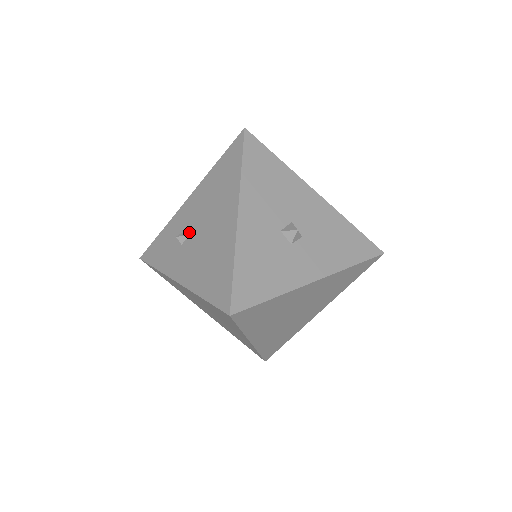
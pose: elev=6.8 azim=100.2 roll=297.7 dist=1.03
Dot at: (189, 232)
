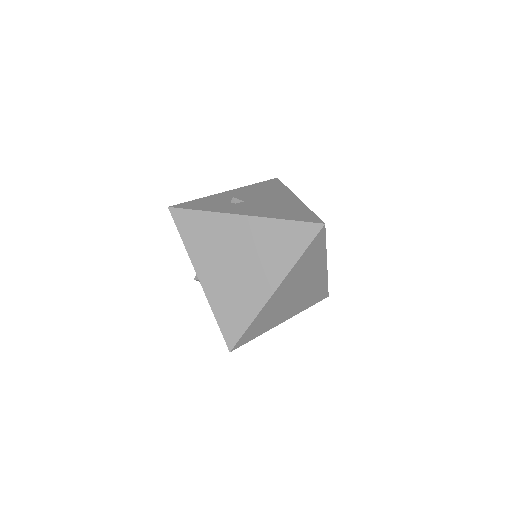
Dot at: (243, 200)
